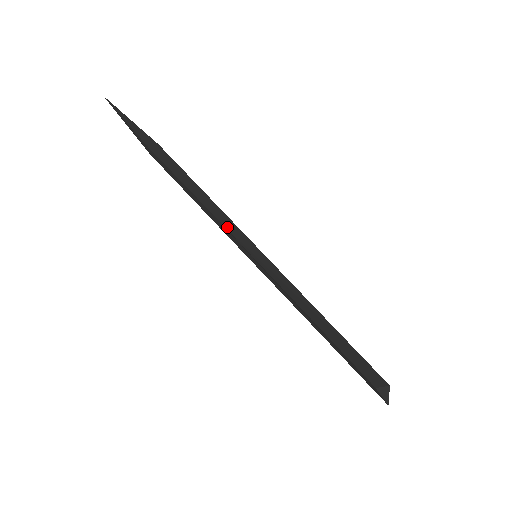
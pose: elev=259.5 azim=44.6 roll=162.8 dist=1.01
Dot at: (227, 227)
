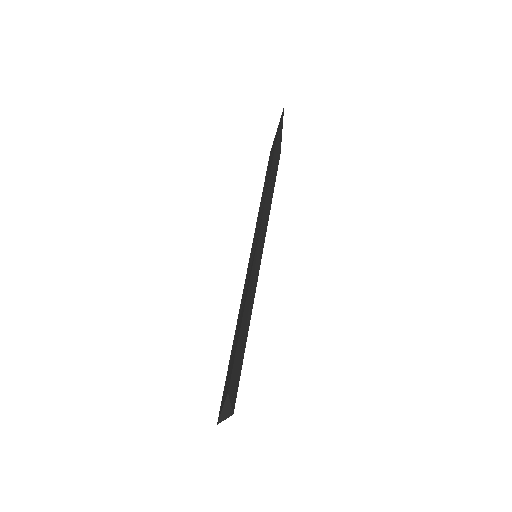
Dot at: (262, 221)
